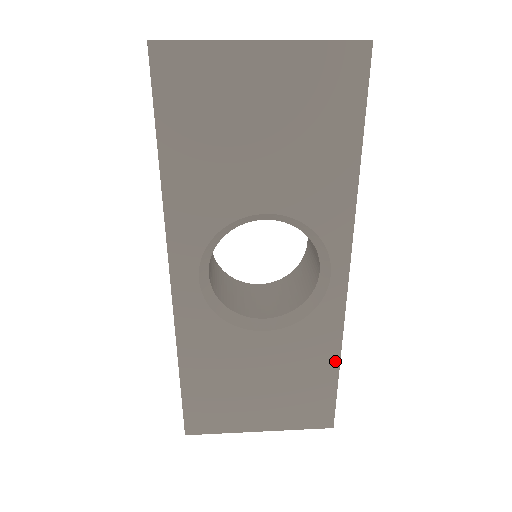
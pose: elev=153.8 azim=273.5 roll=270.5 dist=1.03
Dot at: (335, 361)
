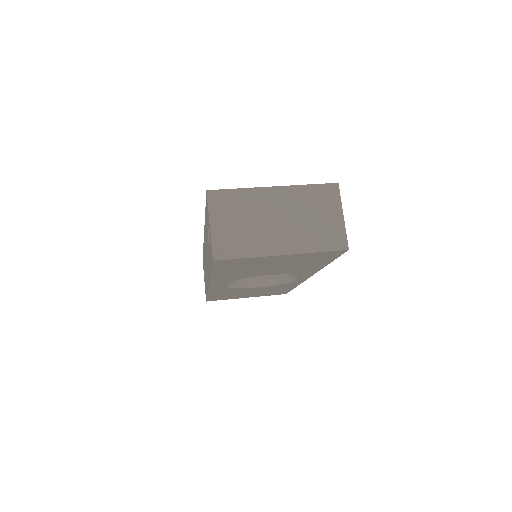
Dot at: (293, 287)
